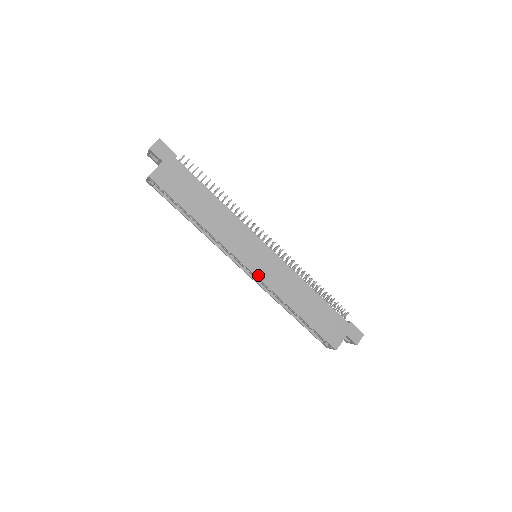
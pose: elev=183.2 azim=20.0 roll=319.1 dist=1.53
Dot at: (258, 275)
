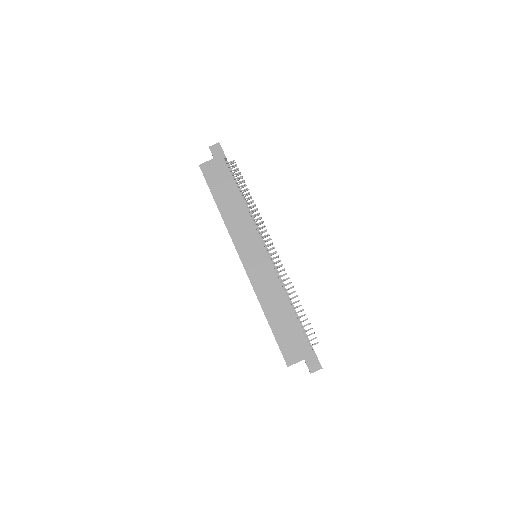
Dot at: (247, 269)
